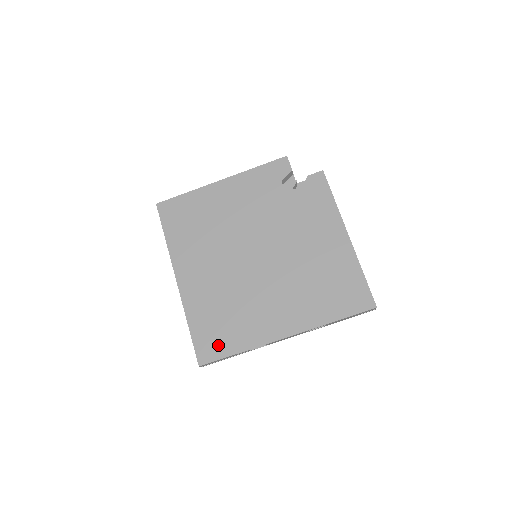
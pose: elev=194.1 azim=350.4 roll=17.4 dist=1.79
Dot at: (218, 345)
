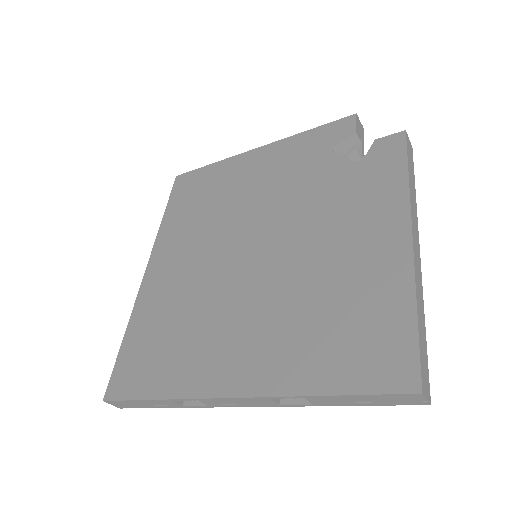
Dot at: (139, 376)
